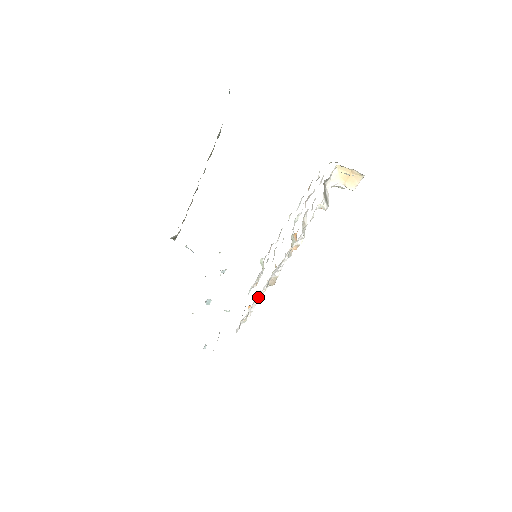
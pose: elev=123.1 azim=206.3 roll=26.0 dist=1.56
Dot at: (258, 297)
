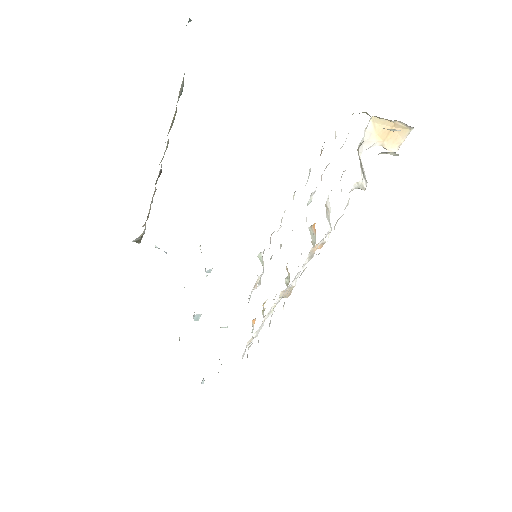
Dot at: occluded
